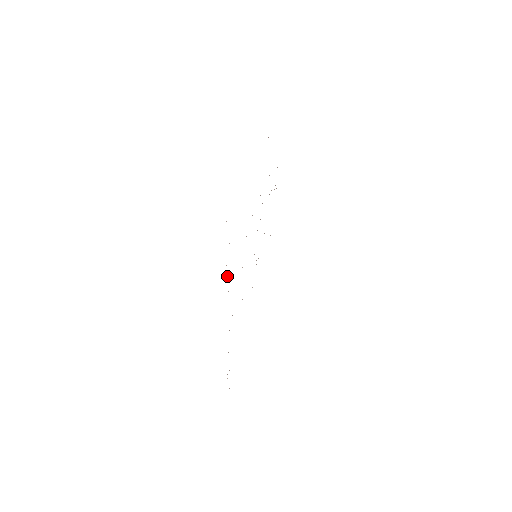
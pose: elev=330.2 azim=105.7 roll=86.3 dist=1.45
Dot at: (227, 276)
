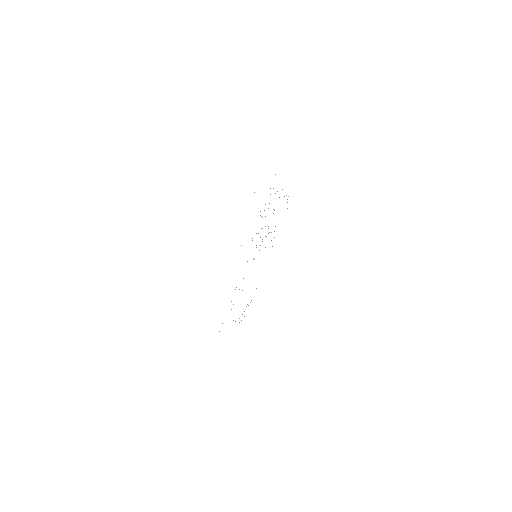
Dot at: occluded
